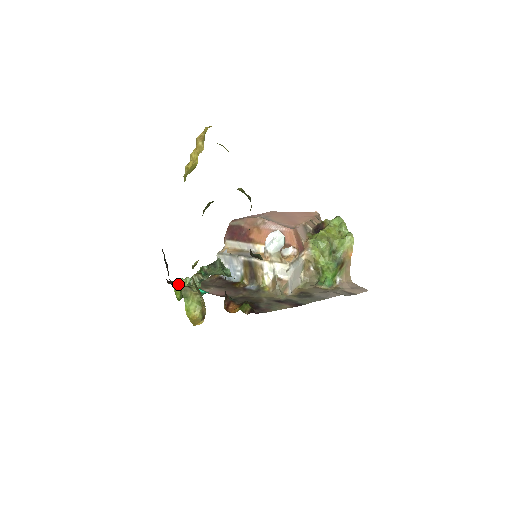
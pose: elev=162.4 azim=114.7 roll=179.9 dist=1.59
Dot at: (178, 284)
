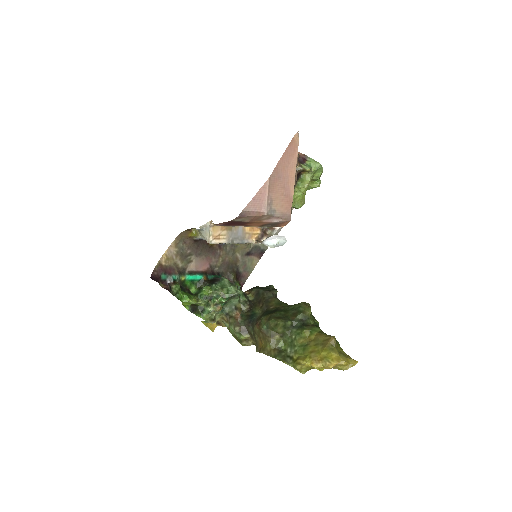
Dot at: (189, 303)
